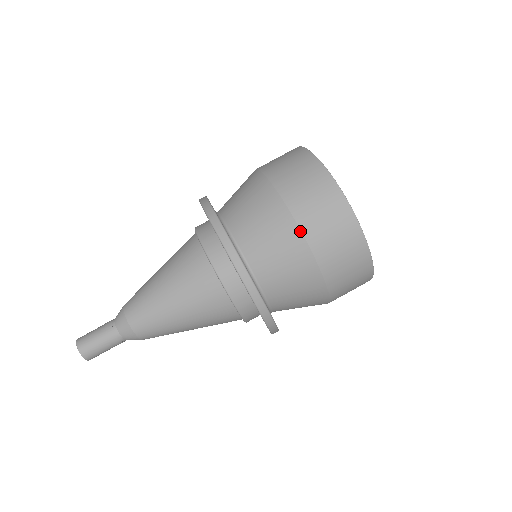
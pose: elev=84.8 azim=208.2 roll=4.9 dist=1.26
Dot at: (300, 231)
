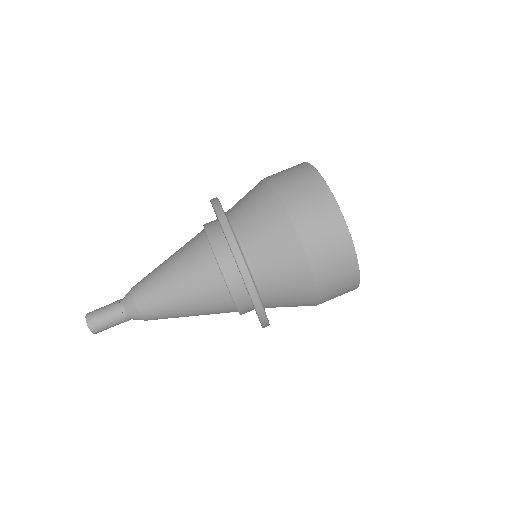
Dot at: (302, 248)
